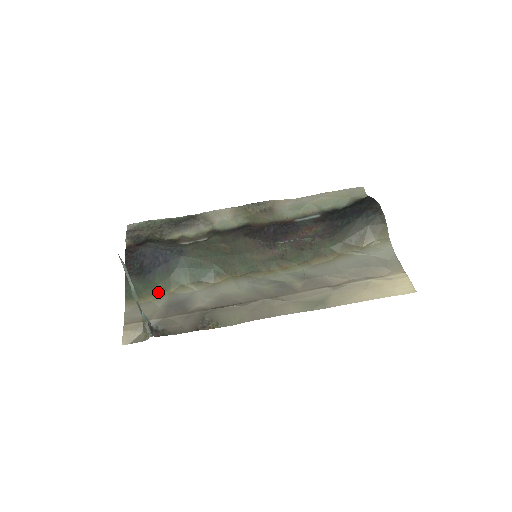
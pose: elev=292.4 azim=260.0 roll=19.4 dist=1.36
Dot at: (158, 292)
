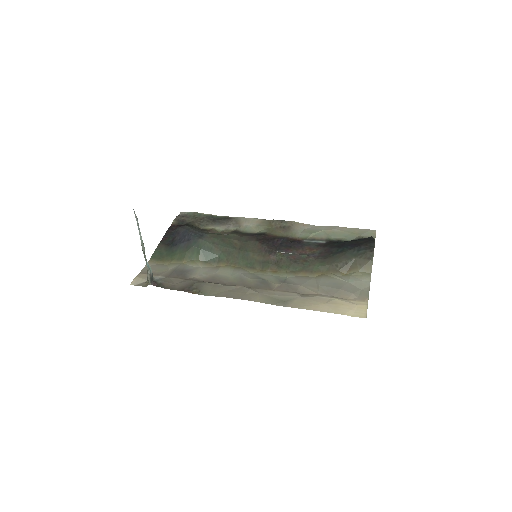
Dot at: (174, 260)
